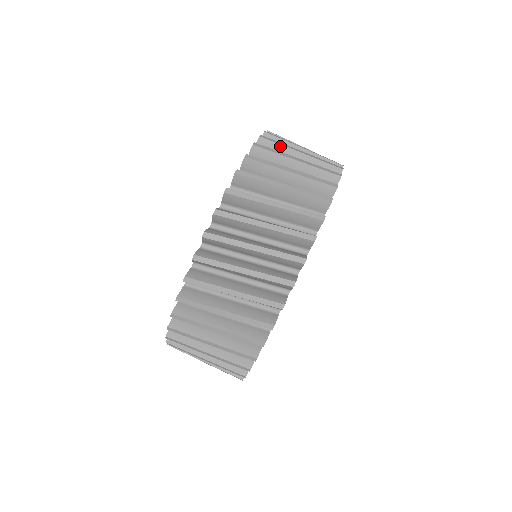
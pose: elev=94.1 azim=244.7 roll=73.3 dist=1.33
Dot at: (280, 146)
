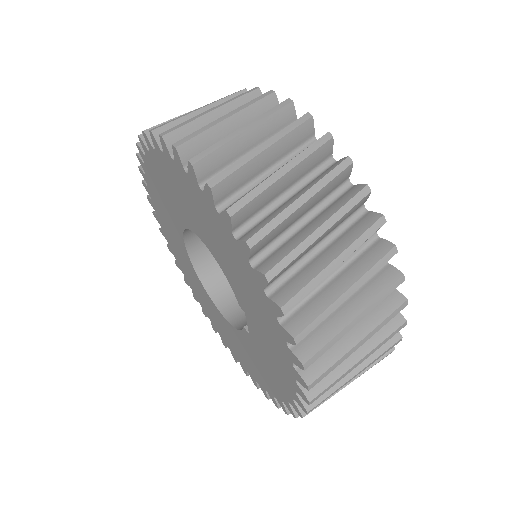
Dot at: occluded
